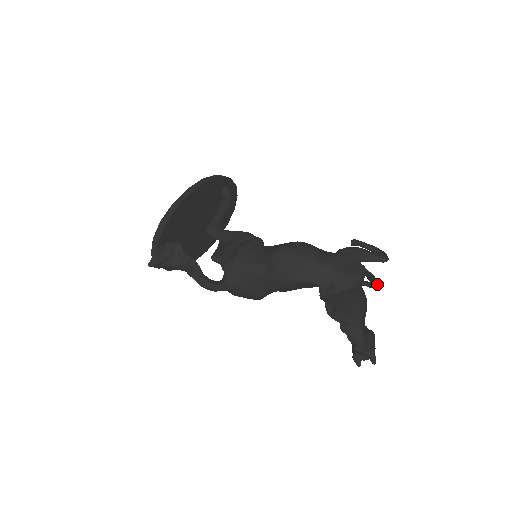
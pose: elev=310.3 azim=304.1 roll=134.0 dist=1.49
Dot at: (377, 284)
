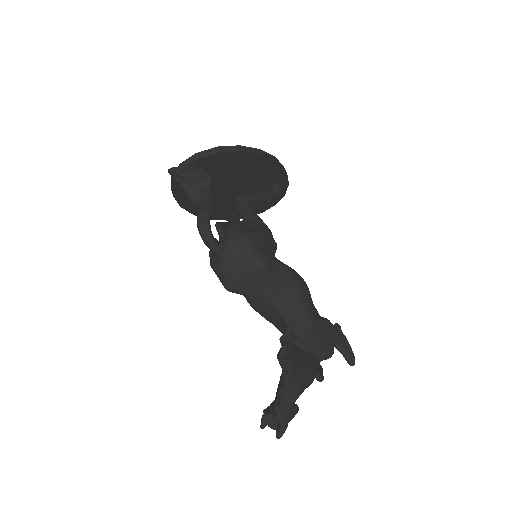
Dot at: (323, 379)
